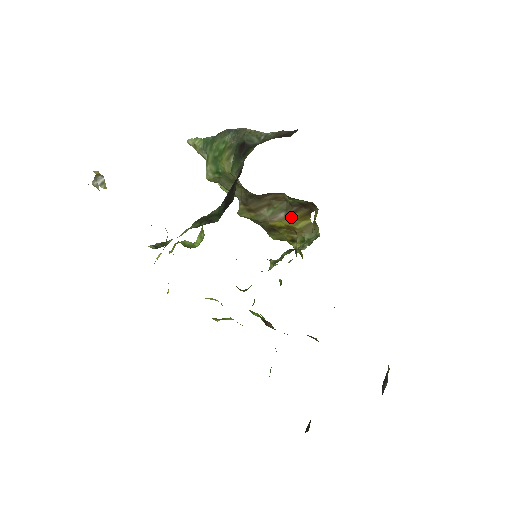
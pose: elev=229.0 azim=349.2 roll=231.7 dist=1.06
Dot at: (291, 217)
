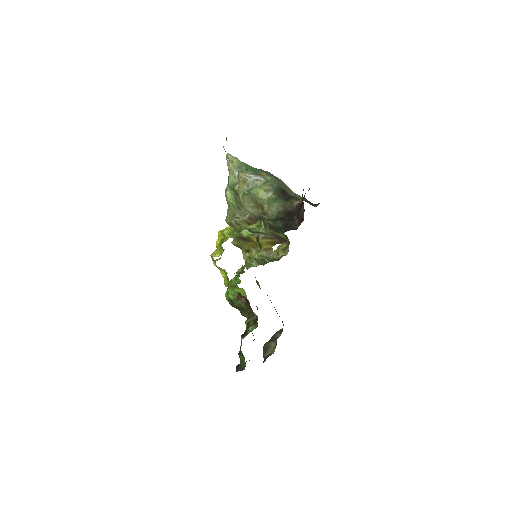
Dot at: (266, 240)
